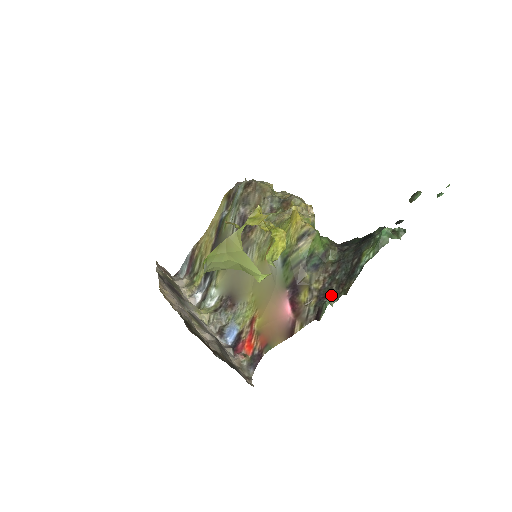
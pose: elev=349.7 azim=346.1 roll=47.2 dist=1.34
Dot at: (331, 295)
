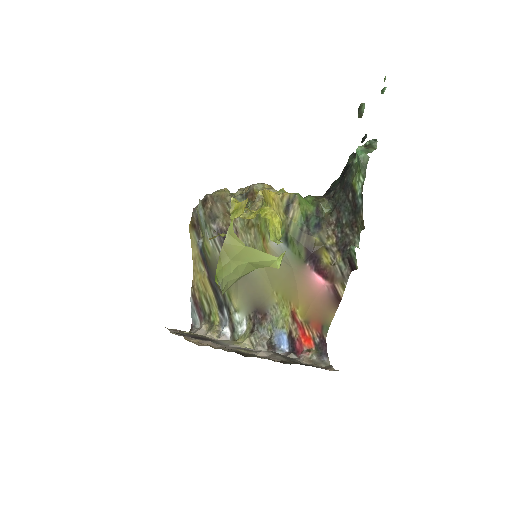
Dot at: (350, 240)
